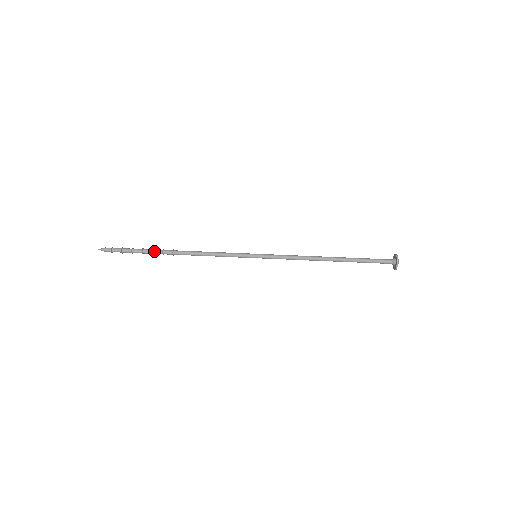
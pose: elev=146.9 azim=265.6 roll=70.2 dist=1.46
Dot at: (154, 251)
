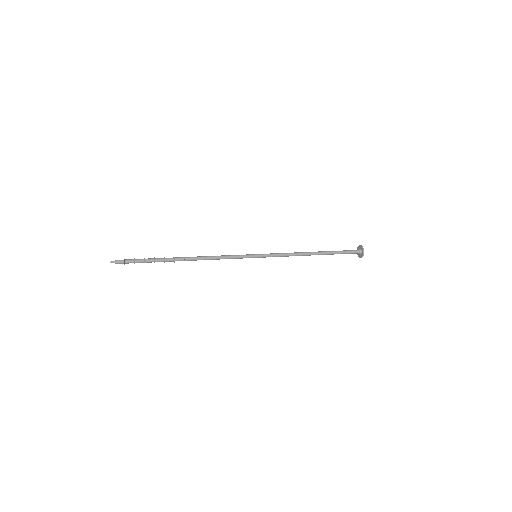
Dot at: (166, 259)
